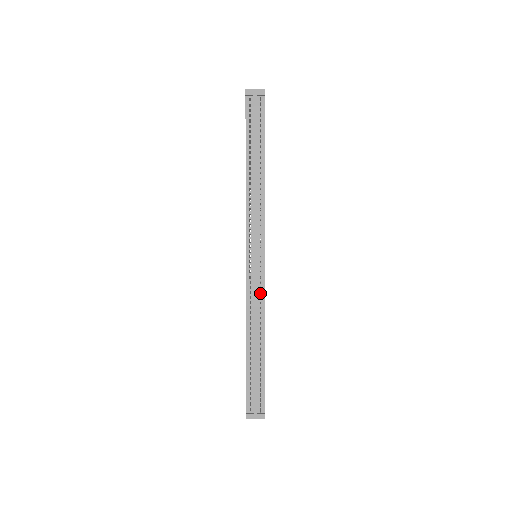
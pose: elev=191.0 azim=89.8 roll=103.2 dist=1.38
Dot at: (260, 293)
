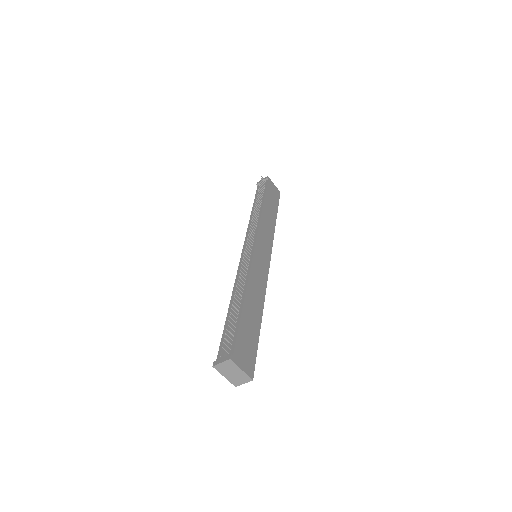
Dot at: (242, 260)
